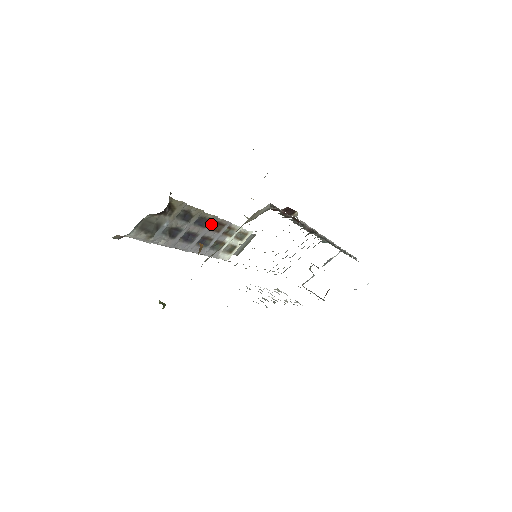
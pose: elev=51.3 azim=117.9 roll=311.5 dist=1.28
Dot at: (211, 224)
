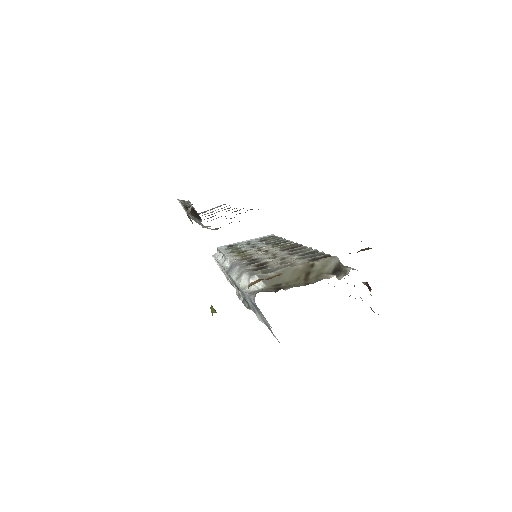
Dot at: occluded
